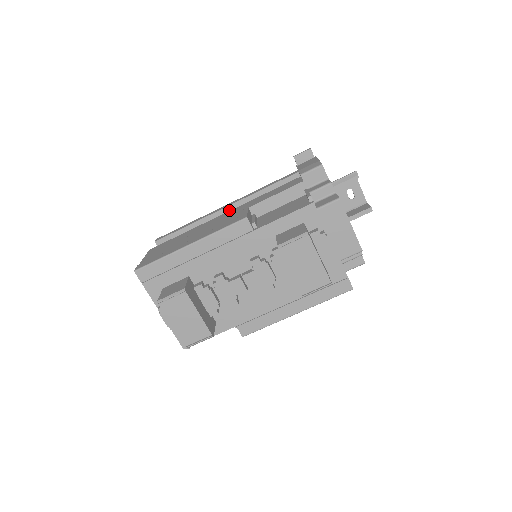
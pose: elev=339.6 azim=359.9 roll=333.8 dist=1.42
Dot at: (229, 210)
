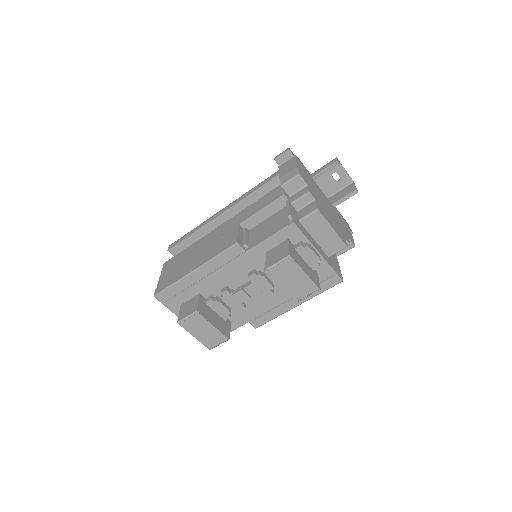
Dot at: (225, 215)
